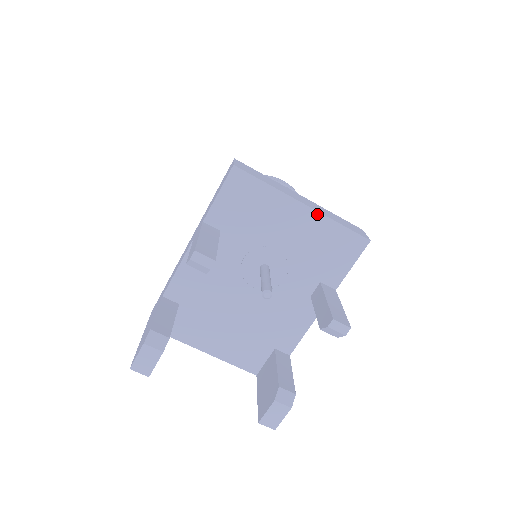
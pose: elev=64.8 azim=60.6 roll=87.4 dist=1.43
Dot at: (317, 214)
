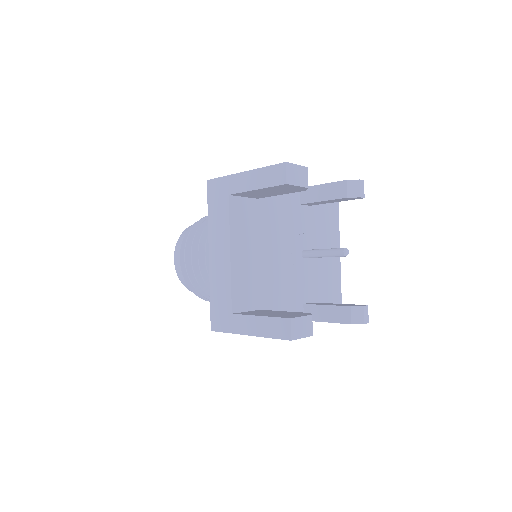
Dot at: (339, 266)
